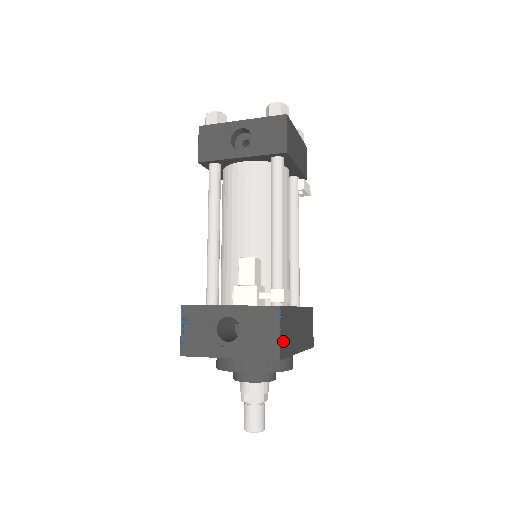
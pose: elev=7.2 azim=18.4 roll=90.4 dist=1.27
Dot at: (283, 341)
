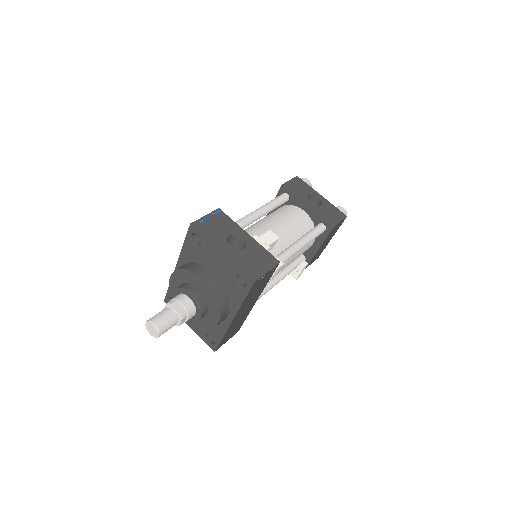
Dot at: (259, 282)
